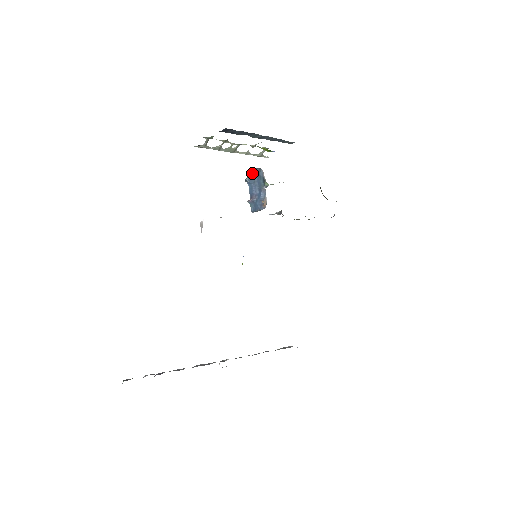
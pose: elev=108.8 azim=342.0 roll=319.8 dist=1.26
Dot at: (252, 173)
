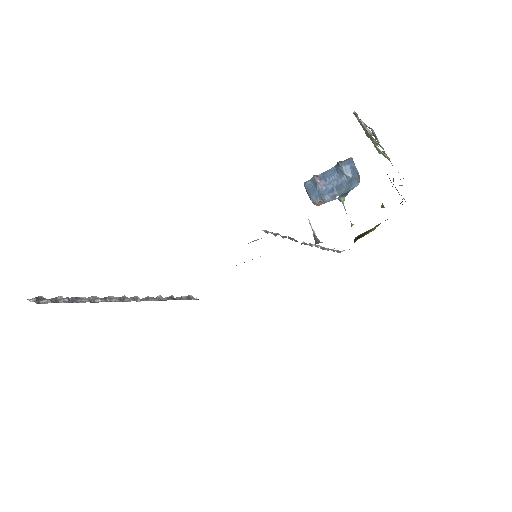
Dot at: (350, 169)
